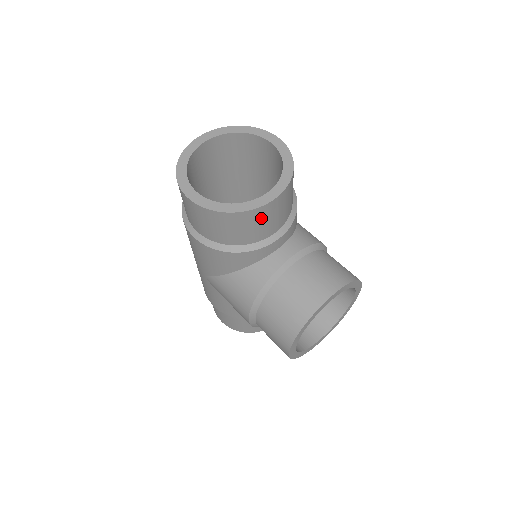
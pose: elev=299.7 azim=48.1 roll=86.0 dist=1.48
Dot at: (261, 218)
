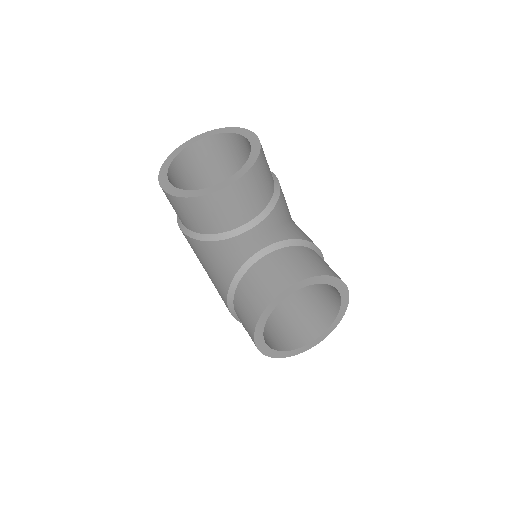
Dot at: (221, 205)
